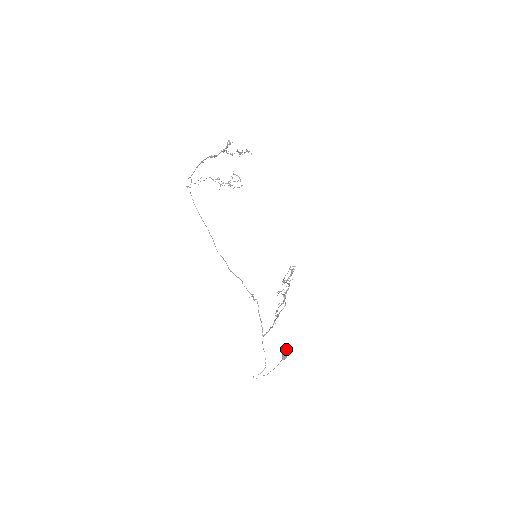
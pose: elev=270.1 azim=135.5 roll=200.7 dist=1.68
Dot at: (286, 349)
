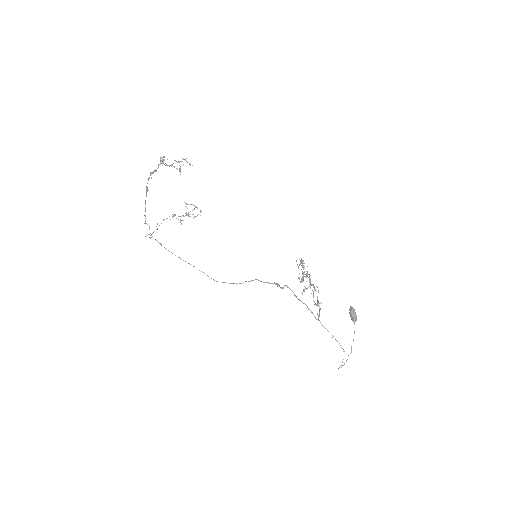
Dot at: (350, 307)
